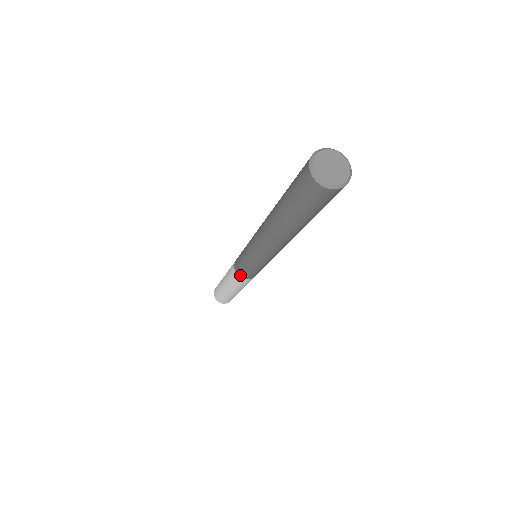
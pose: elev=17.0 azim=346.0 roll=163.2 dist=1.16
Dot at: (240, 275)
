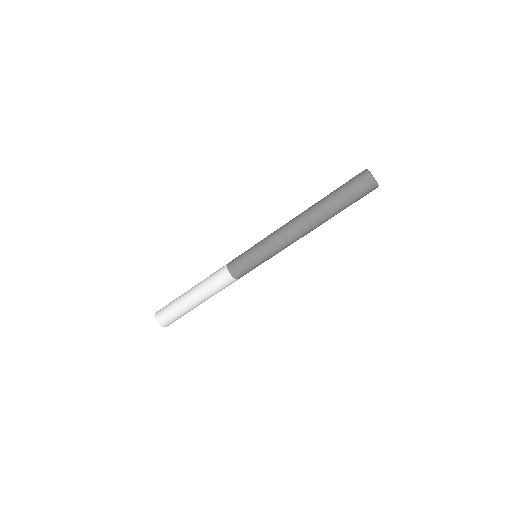
Dot at: (230, 265)
